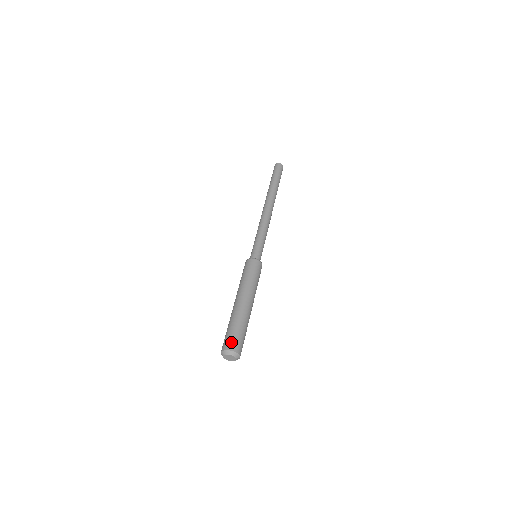
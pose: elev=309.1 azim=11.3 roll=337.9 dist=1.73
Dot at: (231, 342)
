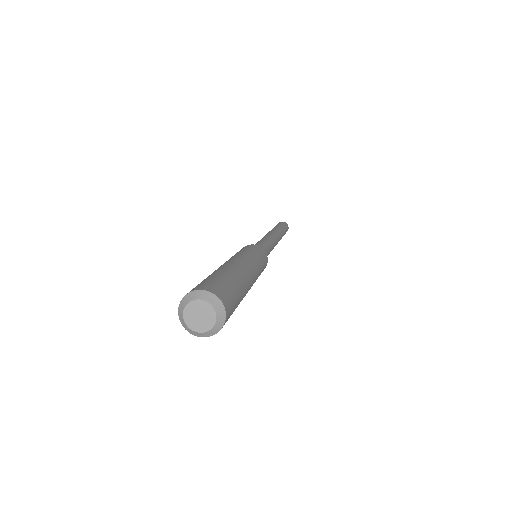
Dot at: occluded
